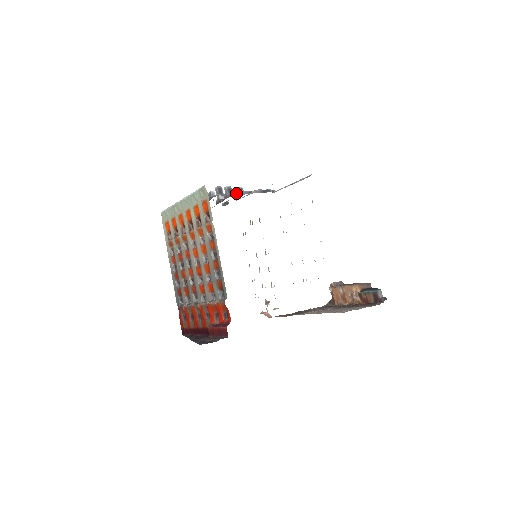
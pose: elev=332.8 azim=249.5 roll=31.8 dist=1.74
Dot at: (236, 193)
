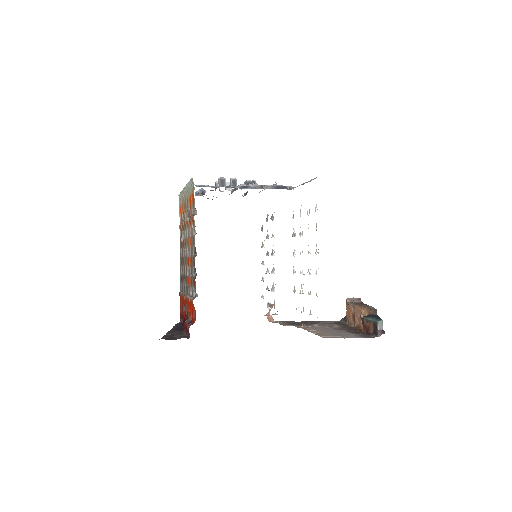
Dot at: (244, 186)
